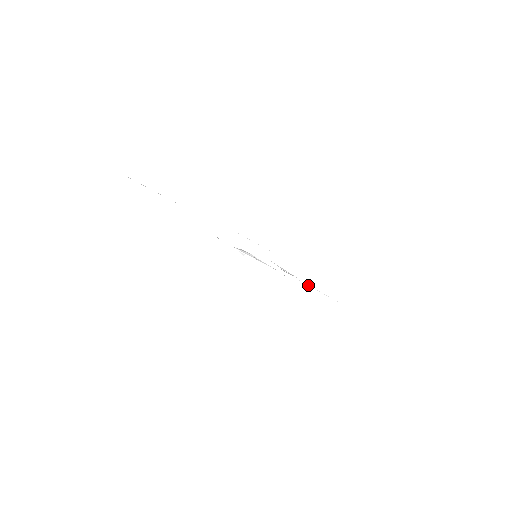
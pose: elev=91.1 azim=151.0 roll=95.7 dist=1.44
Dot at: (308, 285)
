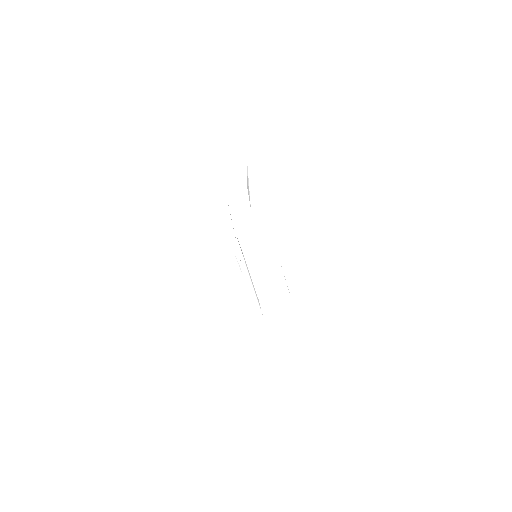
Dot at: occluded
